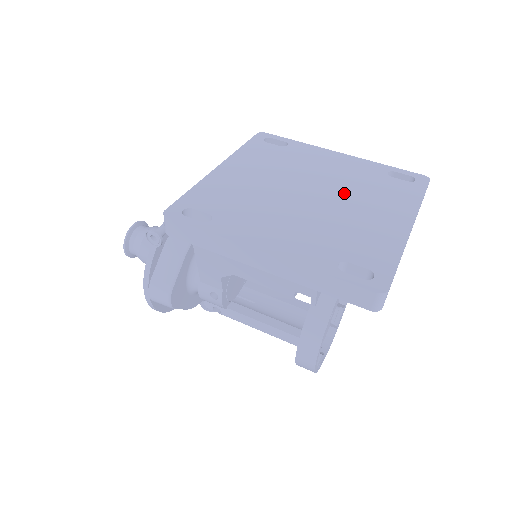
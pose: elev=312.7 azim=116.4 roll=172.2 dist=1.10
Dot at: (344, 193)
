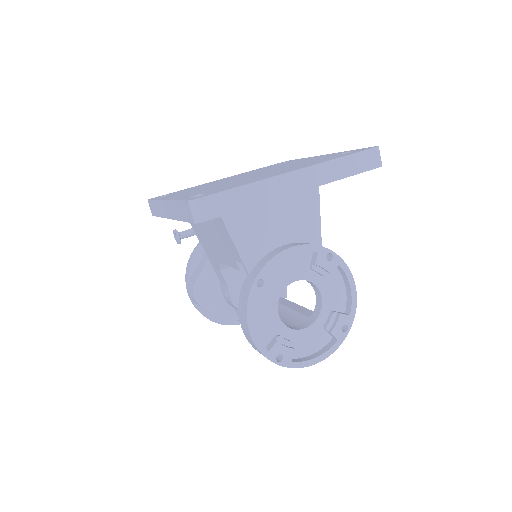
Dot at: (278, 169)
